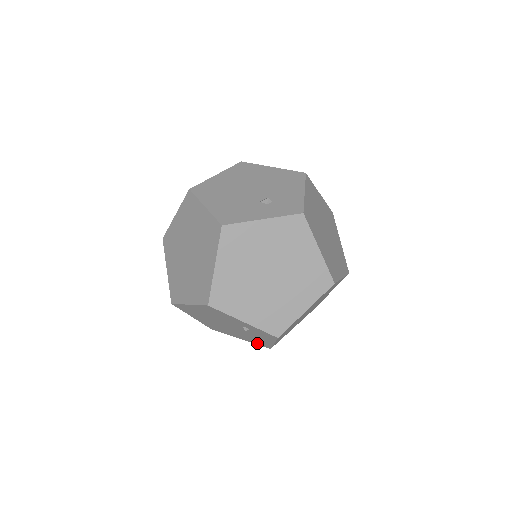
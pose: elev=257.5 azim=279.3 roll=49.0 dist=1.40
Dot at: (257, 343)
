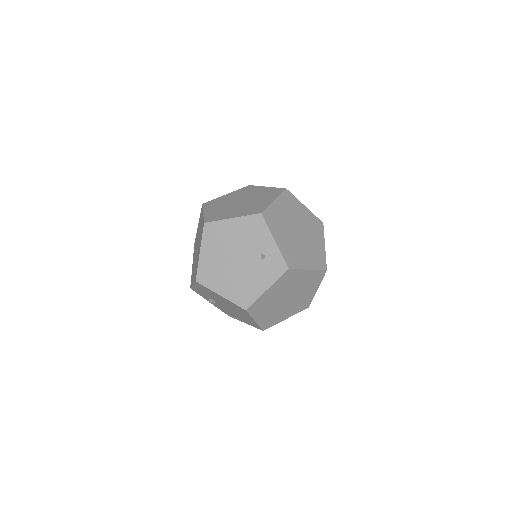
Dot at: (239, 299)
